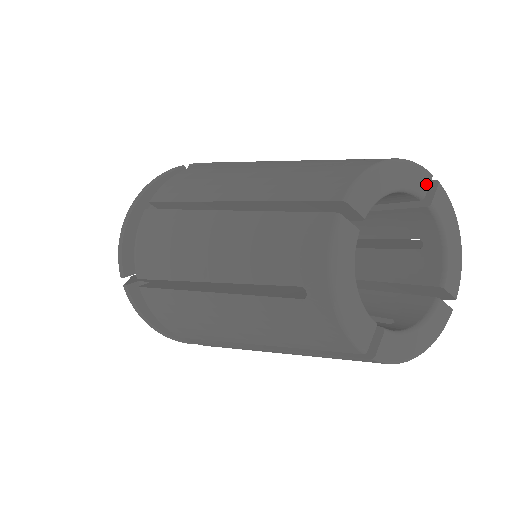
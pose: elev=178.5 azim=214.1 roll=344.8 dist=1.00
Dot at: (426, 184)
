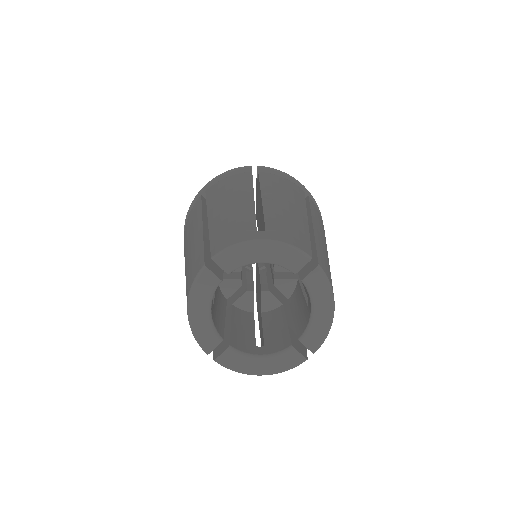
Dot at: (301, 264)
